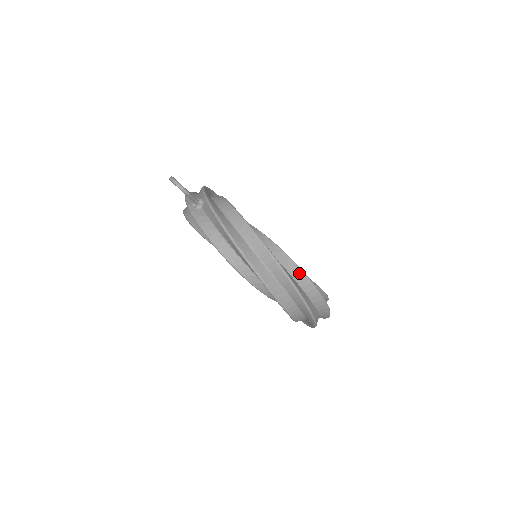
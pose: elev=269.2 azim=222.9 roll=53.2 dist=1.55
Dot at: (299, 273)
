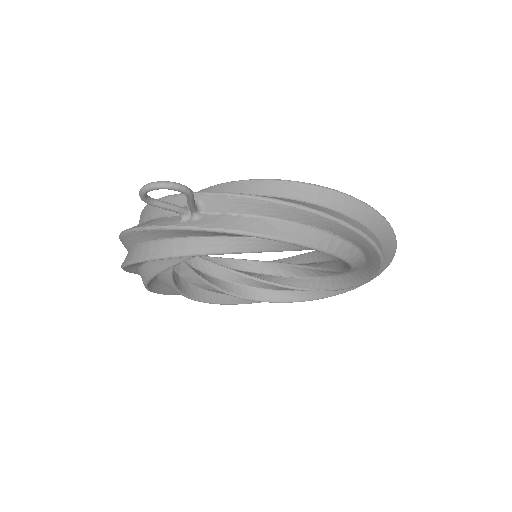
Dot at: occluded
